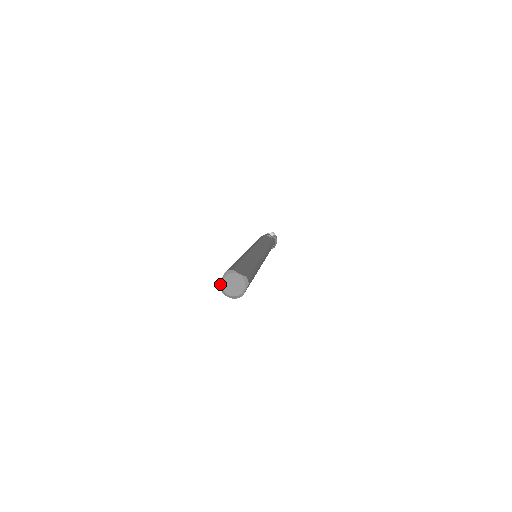
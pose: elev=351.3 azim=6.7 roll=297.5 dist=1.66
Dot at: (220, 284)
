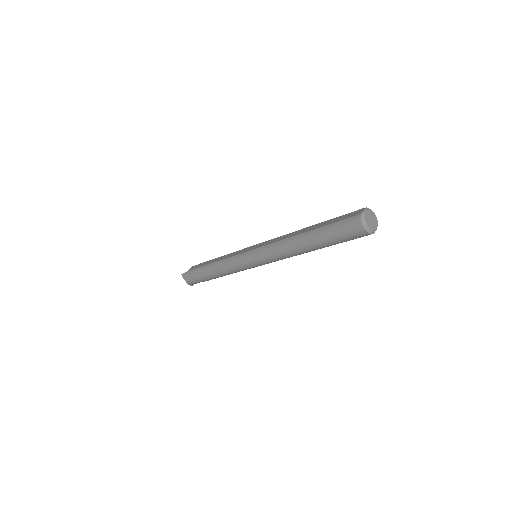
Dot at: (363, 214)
